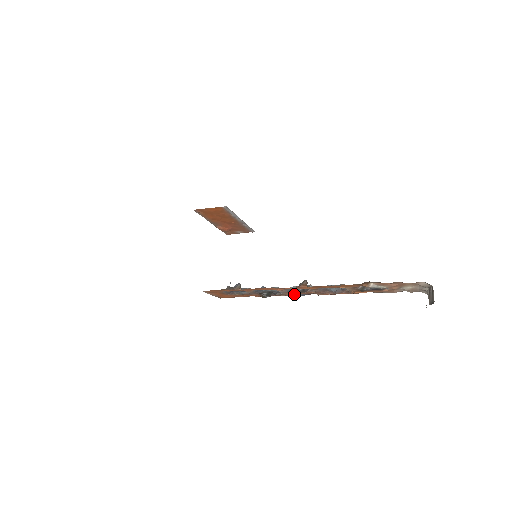
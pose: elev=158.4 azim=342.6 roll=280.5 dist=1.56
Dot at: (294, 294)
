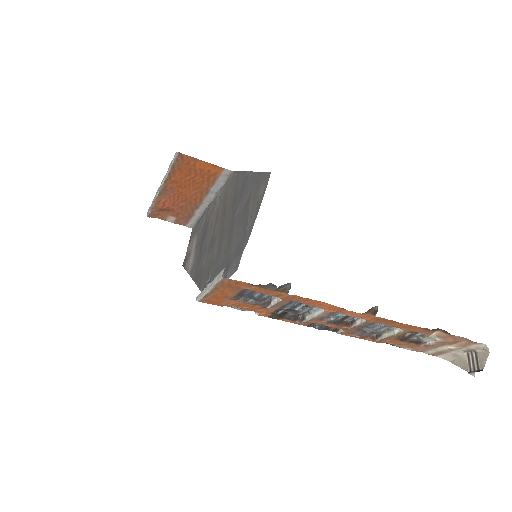
Dot at: (310, 324)
